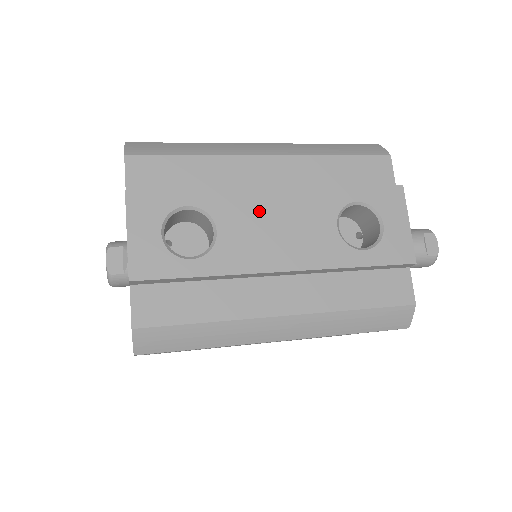
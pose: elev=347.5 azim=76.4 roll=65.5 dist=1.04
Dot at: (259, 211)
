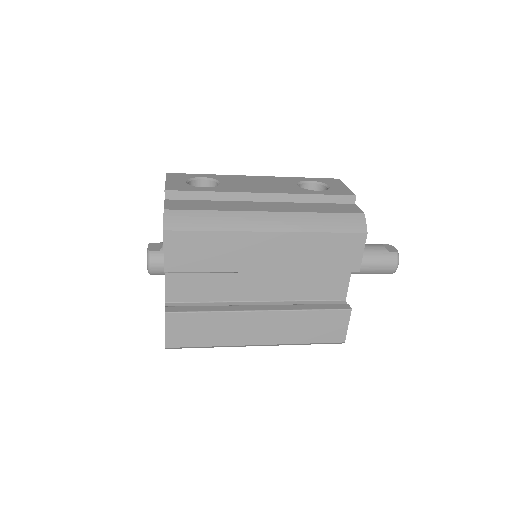
Dot at: (246, 180)
